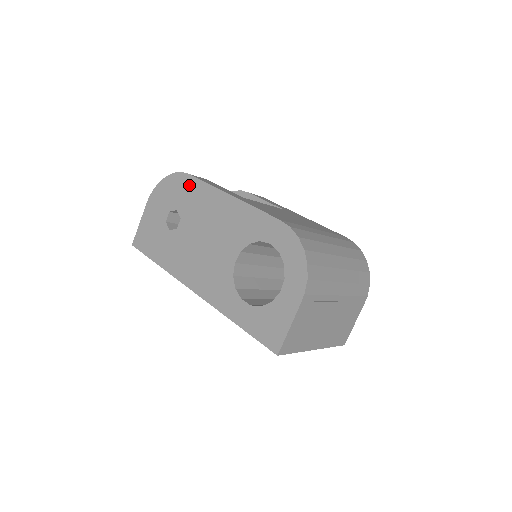
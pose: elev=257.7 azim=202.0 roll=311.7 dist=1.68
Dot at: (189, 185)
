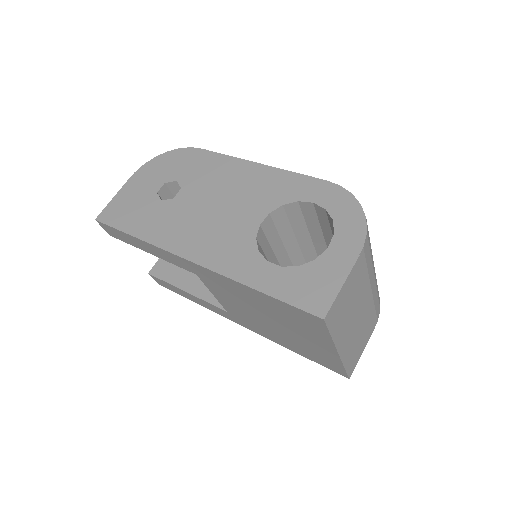
Dot at: (199, 157)
